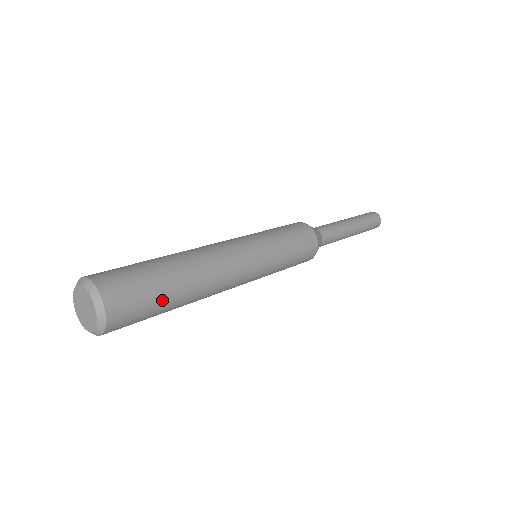
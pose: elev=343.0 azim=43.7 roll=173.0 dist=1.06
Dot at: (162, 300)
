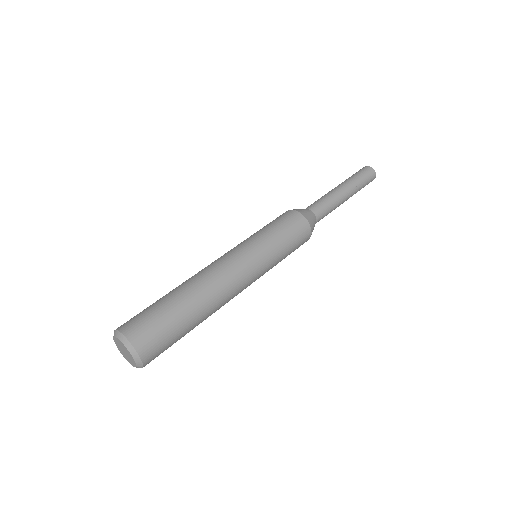
Dot at: (180, 338)
